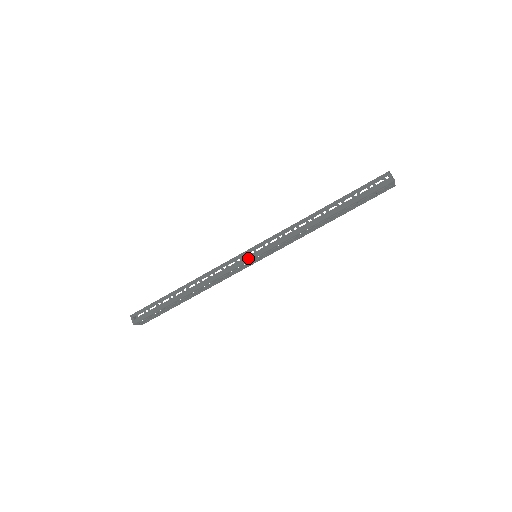
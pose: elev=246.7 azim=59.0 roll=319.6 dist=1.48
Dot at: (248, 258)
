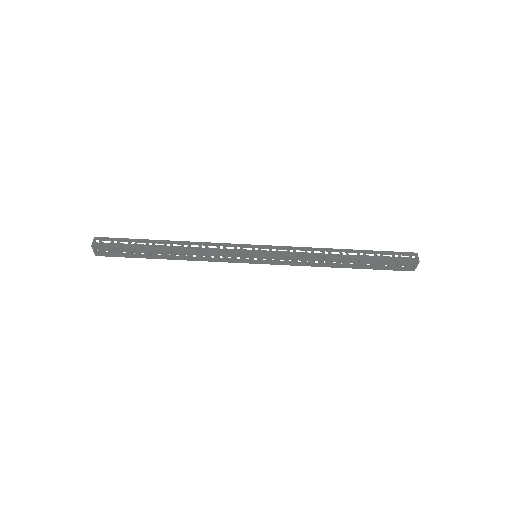
Dot at: (249, 251)
